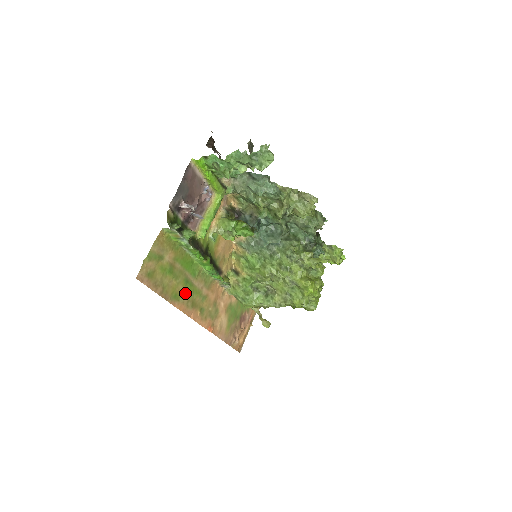
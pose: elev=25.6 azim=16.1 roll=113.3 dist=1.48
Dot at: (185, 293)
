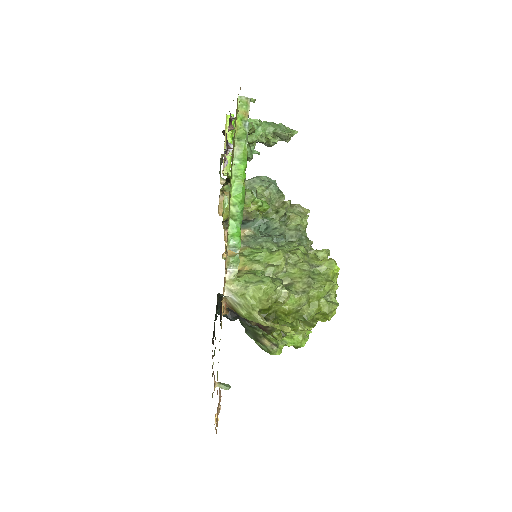
Dot at: occluded
